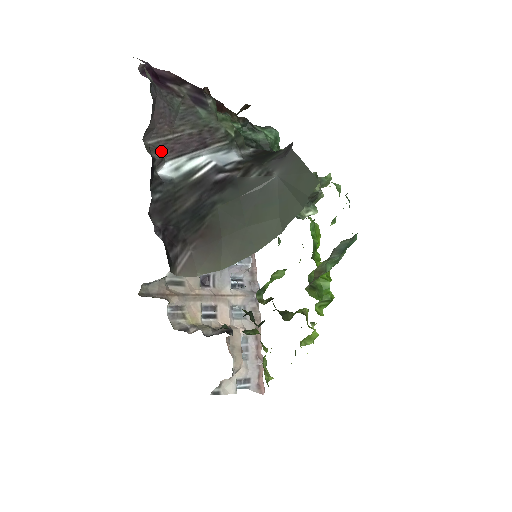
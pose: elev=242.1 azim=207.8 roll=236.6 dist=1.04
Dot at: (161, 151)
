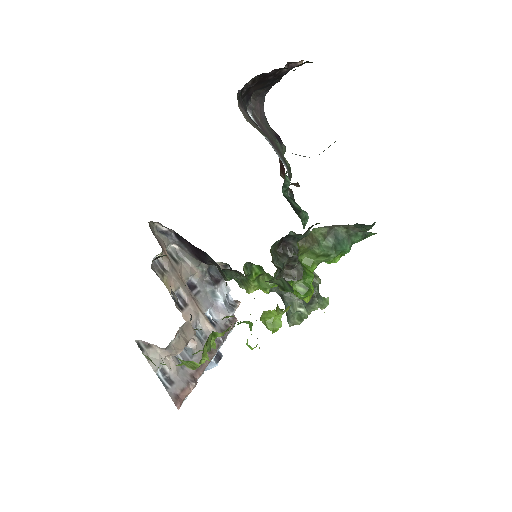
Dot at: (252, 113)
